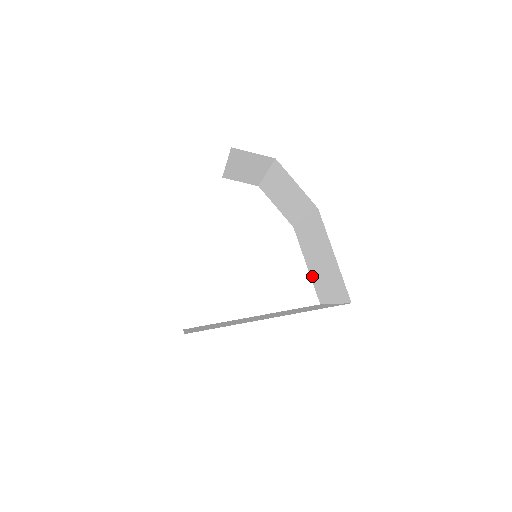
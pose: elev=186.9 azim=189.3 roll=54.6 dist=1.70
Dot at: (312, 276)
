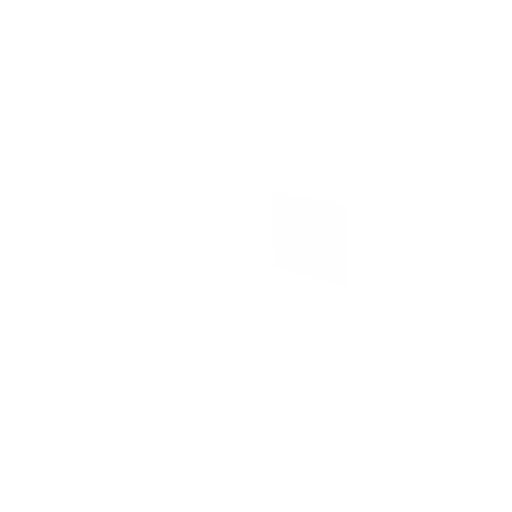
Dot at: (318, 274)
